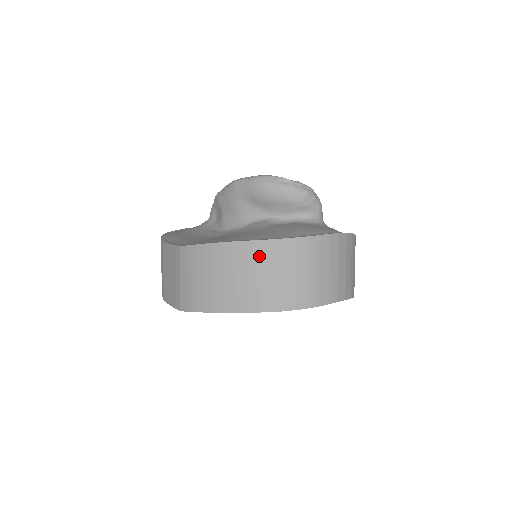
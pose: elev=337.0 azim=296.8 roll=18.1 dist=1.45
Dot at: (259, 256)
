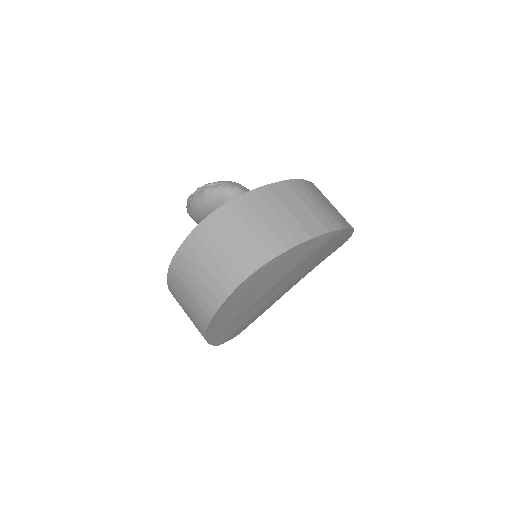
Dot at: (175, 288)
